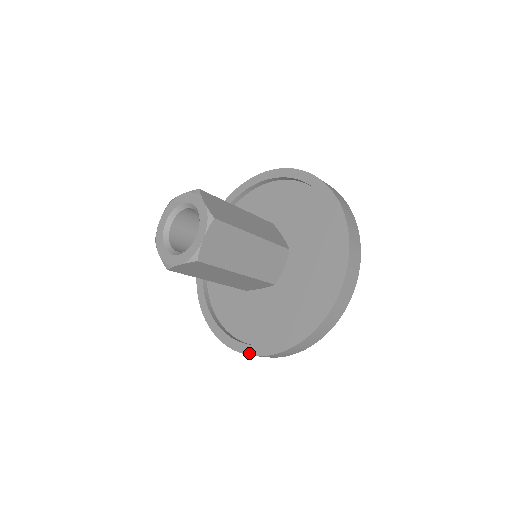
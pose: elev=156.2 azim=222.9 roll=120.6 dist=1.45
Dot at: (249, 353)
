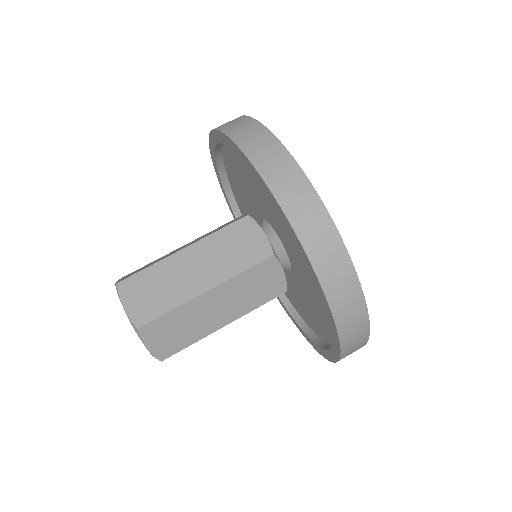
Dot at: (338, 343)
